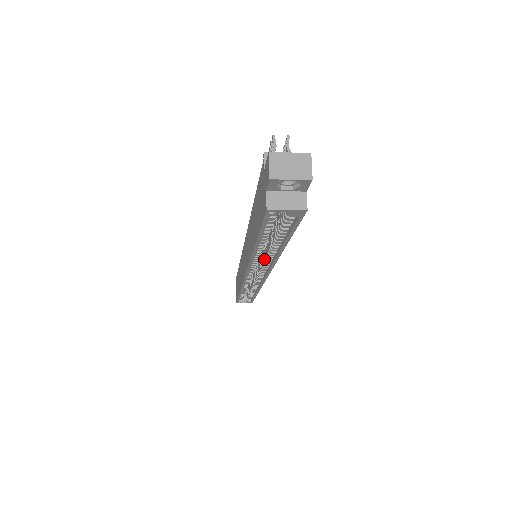
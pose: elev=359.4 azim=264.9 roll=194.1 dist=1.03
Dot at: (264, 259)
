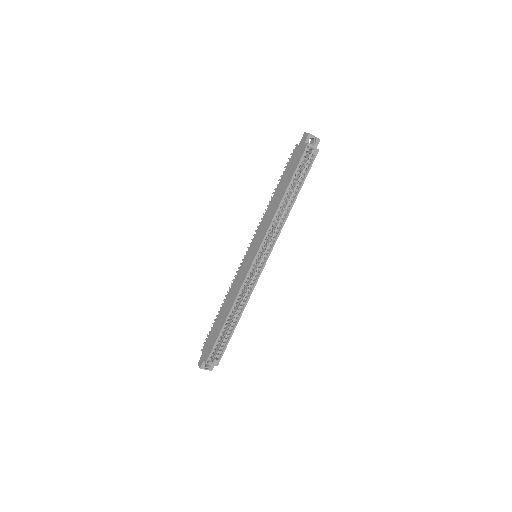
Dot at: (275, 229)
